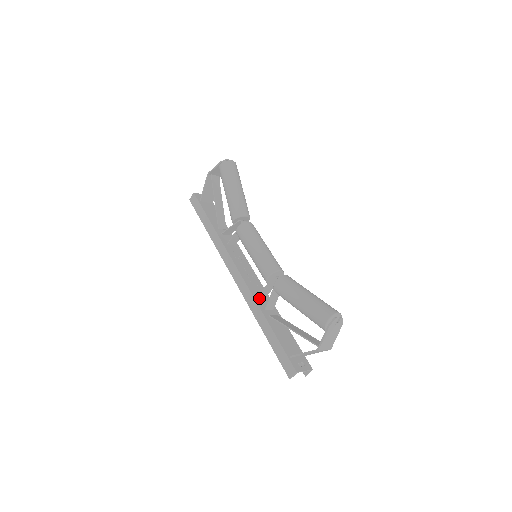
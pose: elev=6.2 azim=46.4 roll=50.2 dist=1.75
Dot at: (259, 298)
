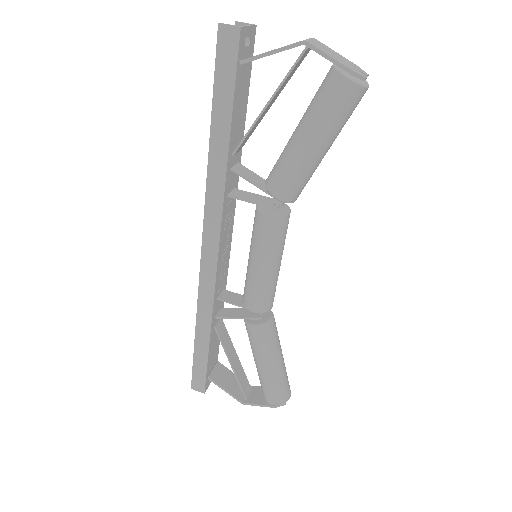
Dot at: (217, 300)
